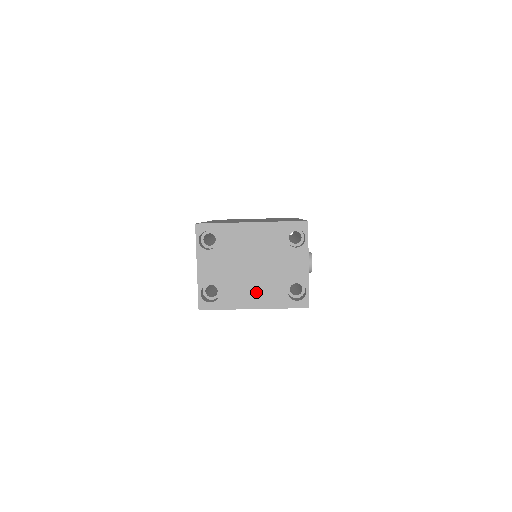
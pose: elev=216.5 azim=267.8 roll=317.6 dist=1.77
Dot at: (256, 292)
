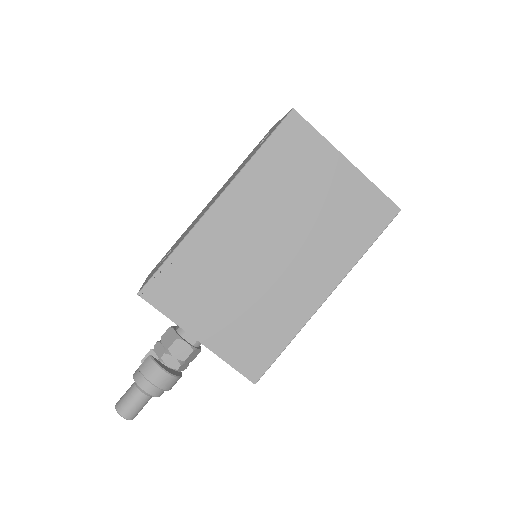
Dot at: occluded
